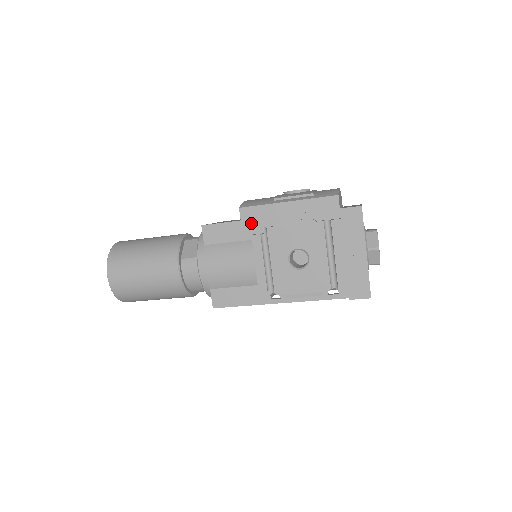
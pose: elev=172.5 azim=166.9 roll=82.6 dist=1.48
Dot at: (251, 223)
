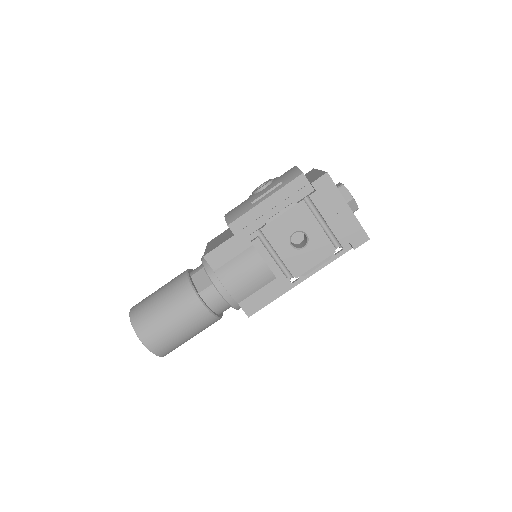
Dot at: (244, 232)
